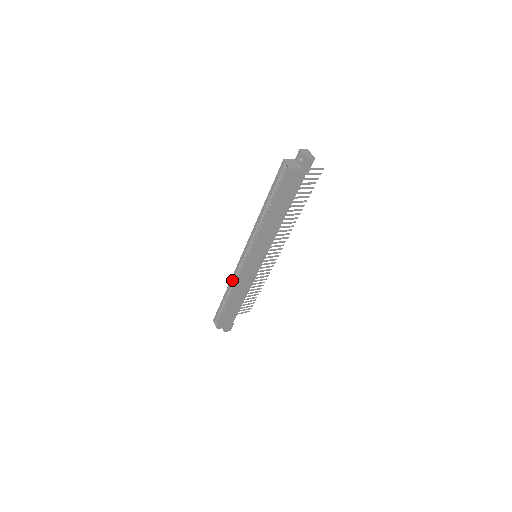
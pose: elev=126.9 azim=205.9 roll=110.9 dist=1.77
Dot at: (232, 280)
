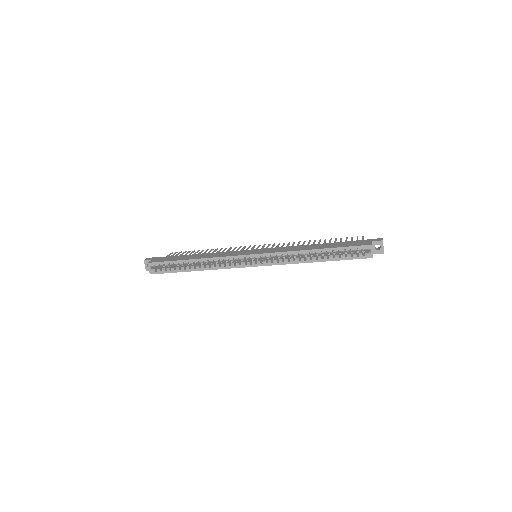
Dot at: (216, 260)
